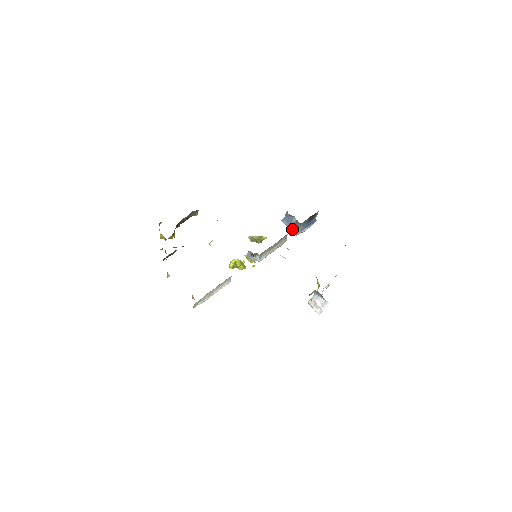
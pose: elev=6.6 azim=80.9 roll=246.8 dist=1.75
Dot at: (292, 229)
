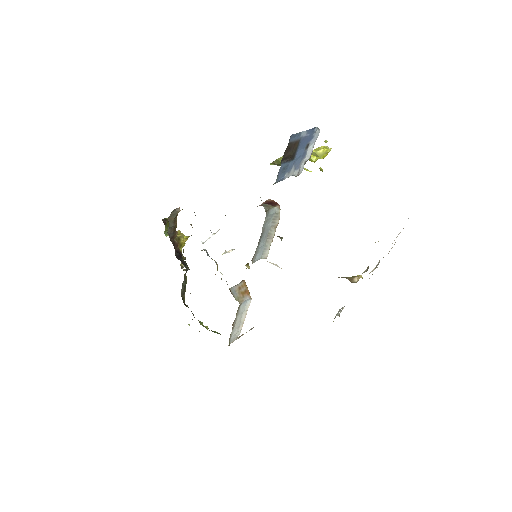
Dot at: occluded
